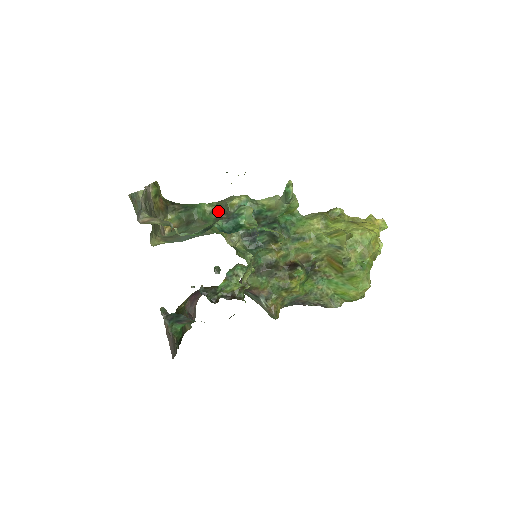
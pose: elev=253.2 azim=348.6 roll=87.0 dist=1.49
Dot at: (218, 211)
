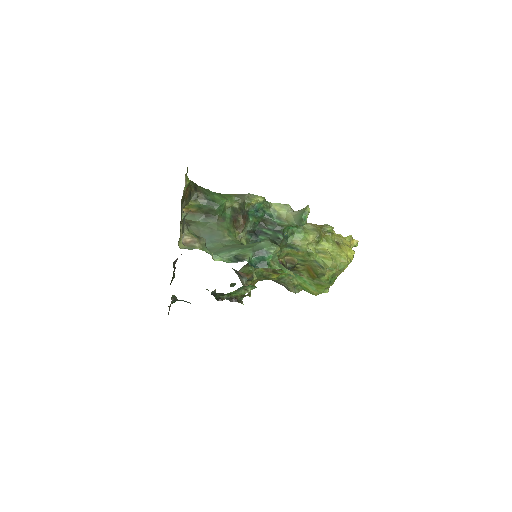
Dot at: (236, 209)
